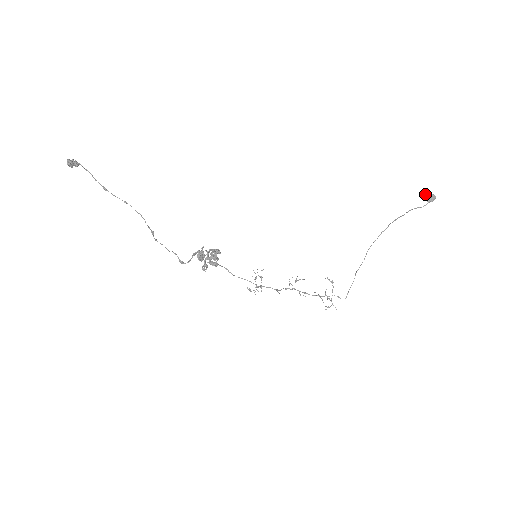
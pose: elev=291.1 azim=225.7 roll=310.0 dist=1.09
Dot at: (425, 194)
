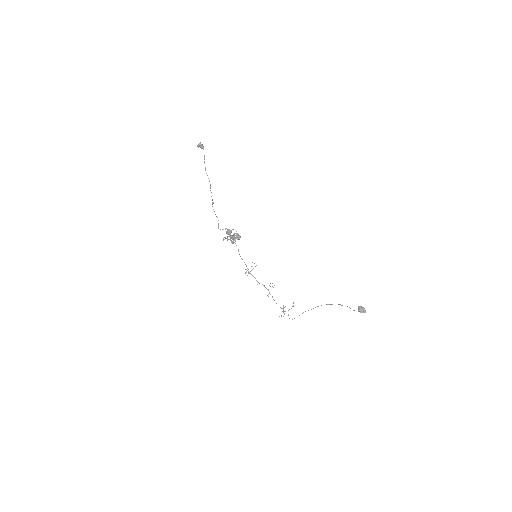
Dot at: (361, 306)
